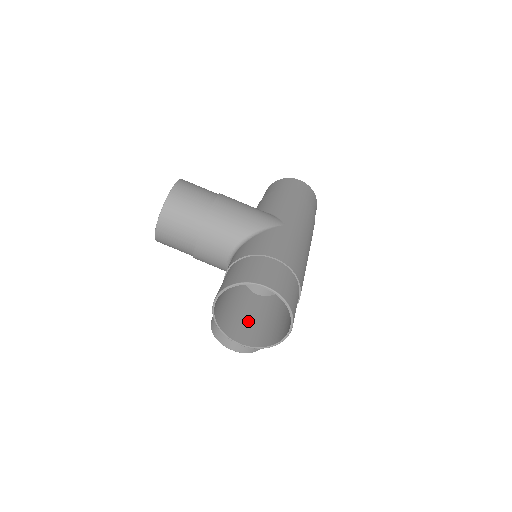
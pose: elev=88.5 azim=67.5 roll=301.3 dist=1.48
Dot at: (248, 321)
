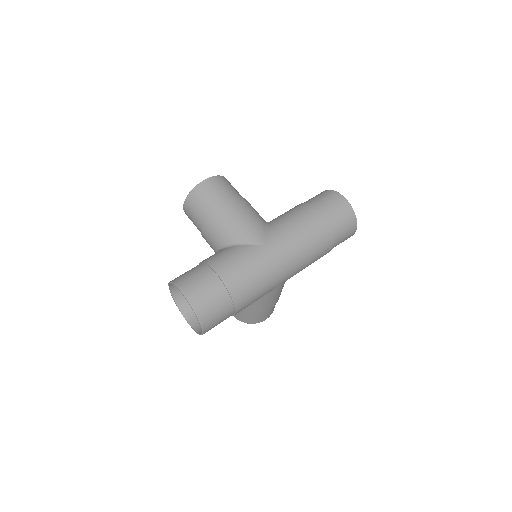
Dot at: occluded
